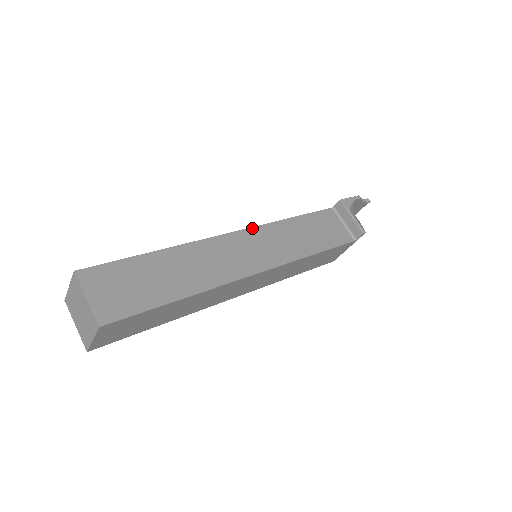
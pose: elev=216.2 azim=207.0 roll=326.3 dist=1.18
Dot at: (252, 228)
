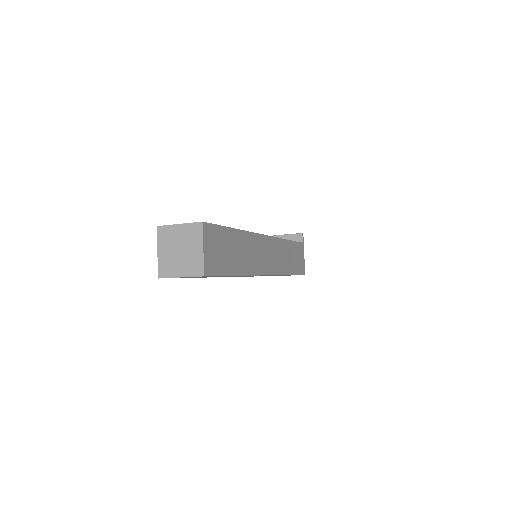
Dot at: occluded
